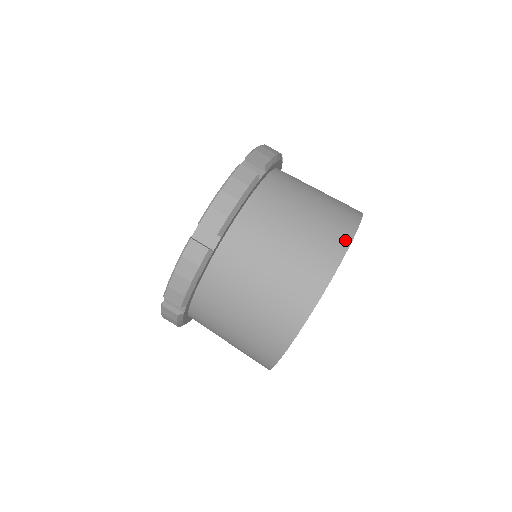
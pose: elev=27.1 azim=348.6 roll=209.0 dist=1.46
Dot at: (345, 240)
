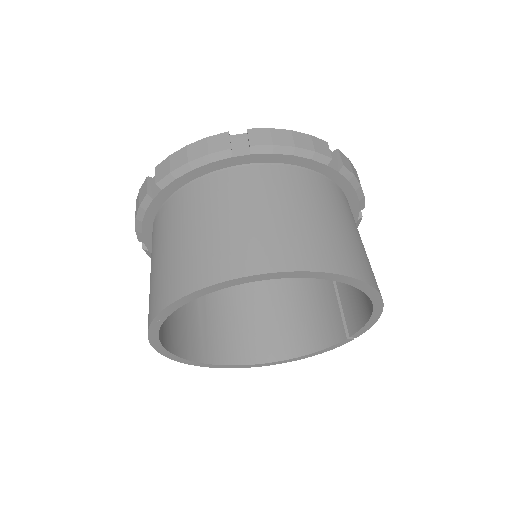
Dot at: (345, 268)
